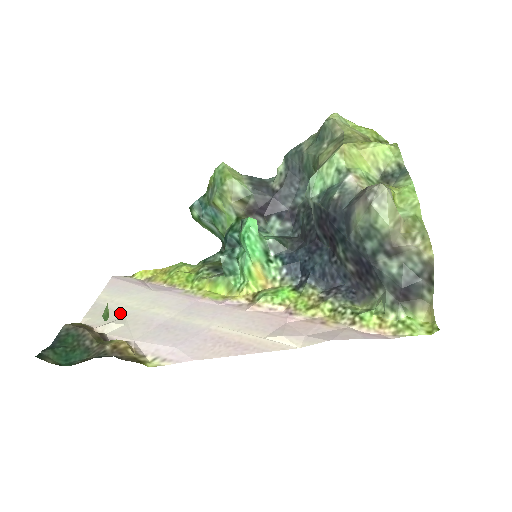
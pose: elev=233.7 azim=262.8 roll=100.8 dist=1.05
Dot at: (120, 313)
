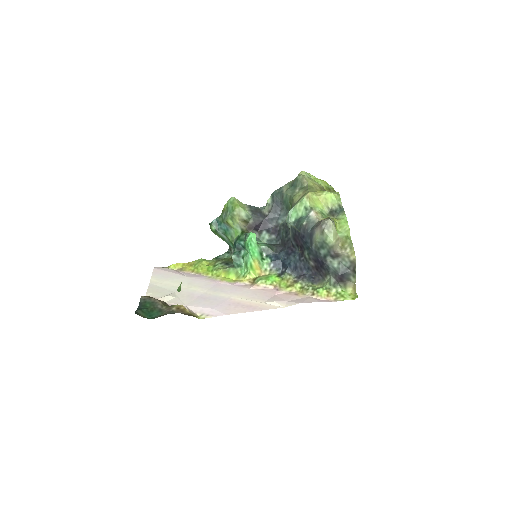
Dot at: (170, 290)
